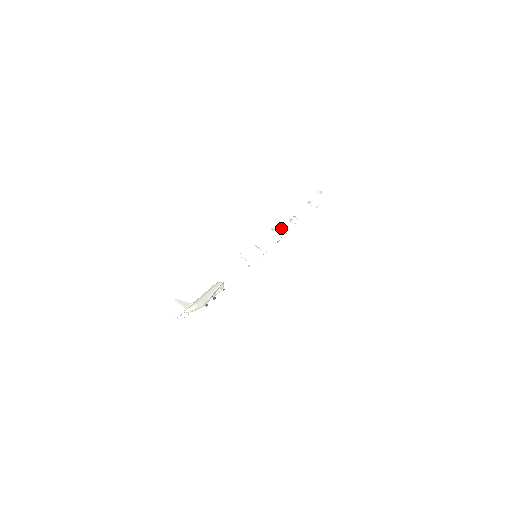
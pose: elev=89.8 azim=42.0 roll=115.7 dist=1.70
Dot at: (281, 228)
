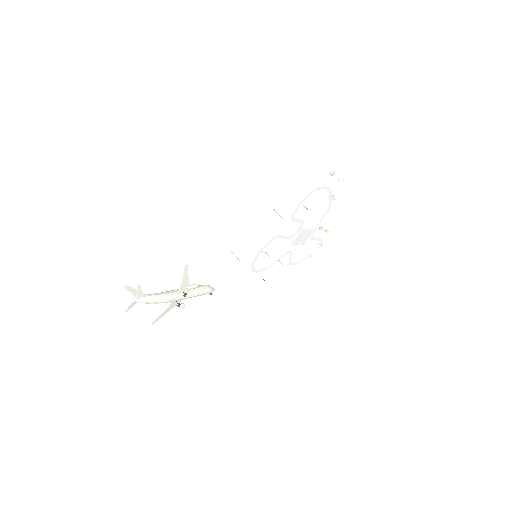
Dot at: occluded
